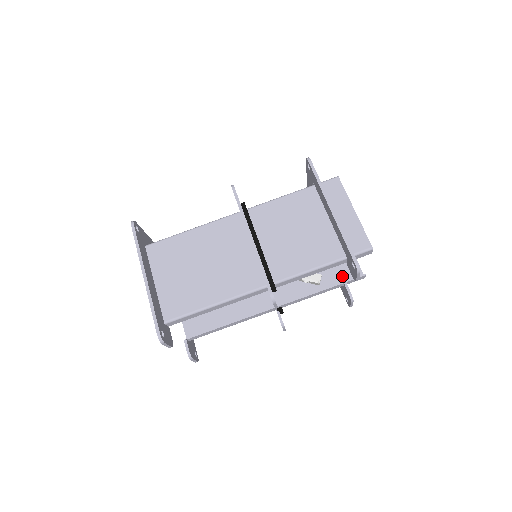
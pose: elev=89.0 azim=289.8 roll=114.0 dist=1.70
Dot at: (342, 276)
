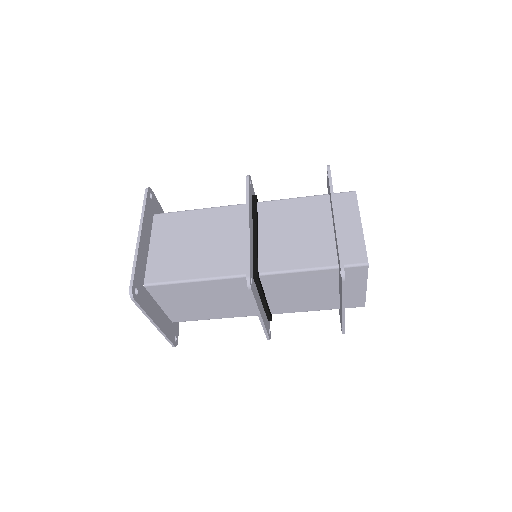
Dot at: occluded
